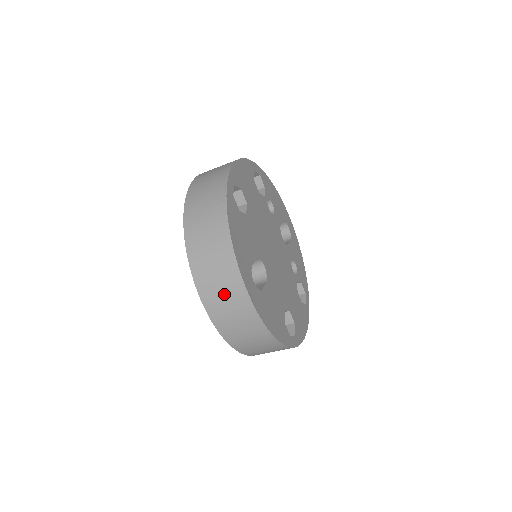
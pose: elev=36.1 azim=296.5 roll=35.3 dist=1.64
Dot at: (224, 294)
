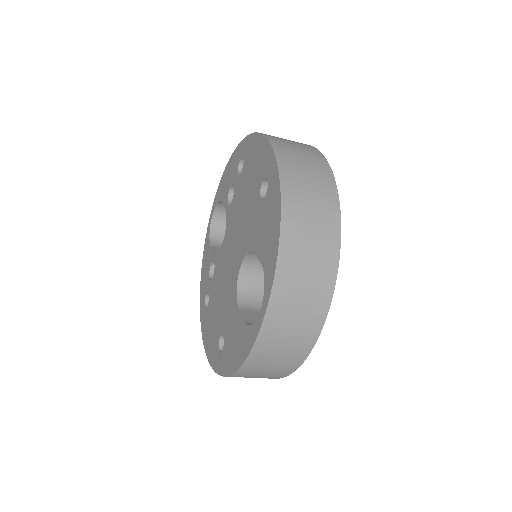
Dot at: (299, 314)
